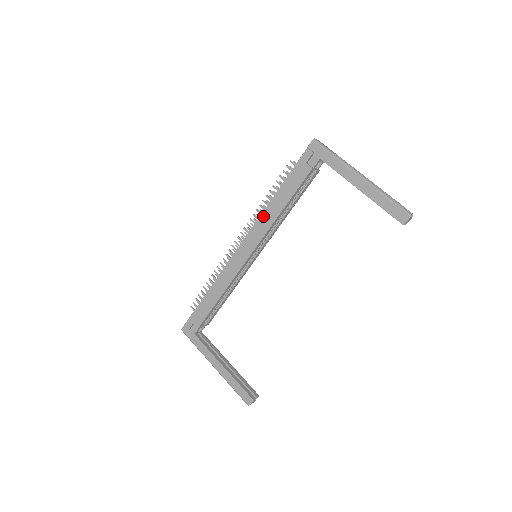
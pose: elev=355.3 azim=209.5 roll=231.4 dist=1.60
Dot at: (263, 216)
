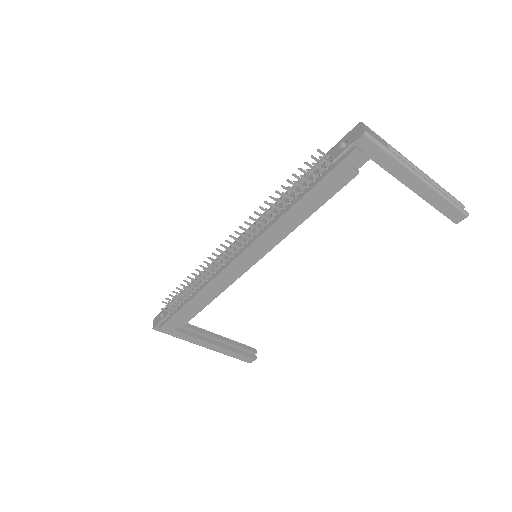
Dot at: (276, 226)
